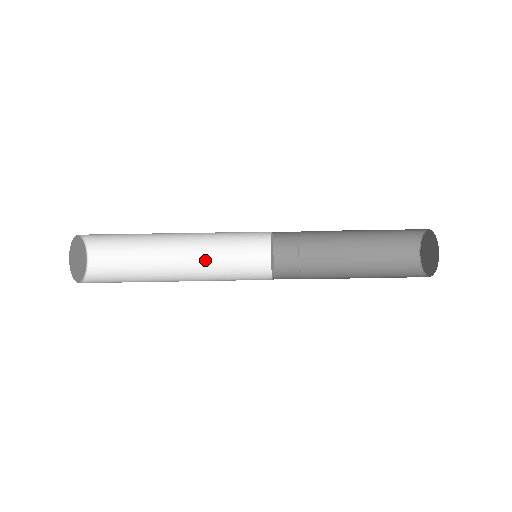
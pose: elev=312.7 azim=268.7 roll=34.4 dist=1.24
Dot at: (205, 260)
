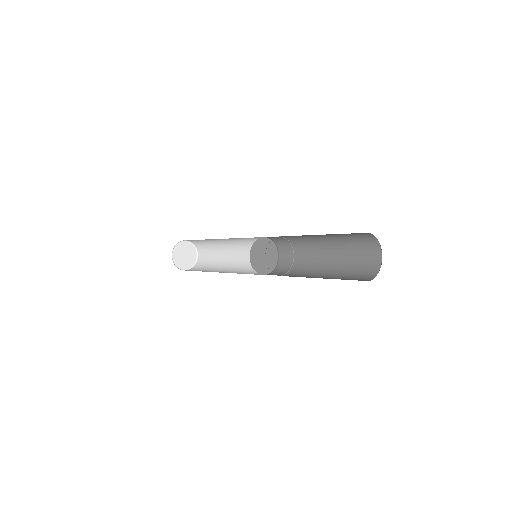
Dot at: (243, 264)
